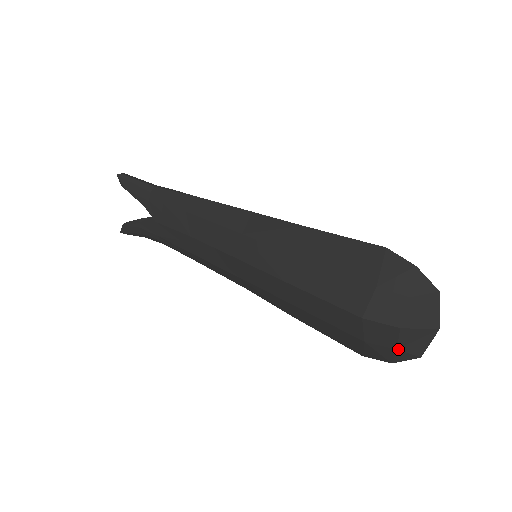
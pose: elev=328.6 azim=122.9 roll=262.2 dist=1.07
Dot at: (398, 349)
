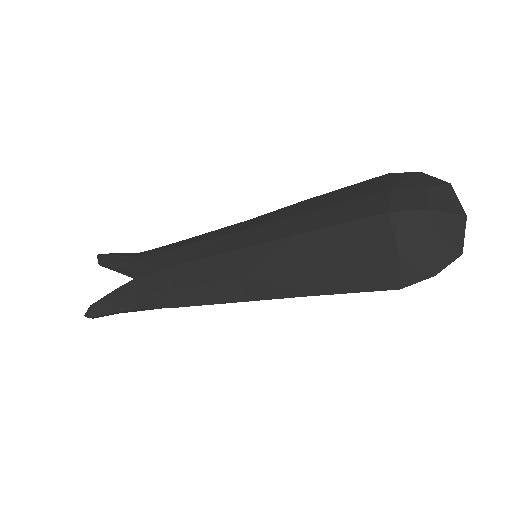
Dot at: (435, 243)
